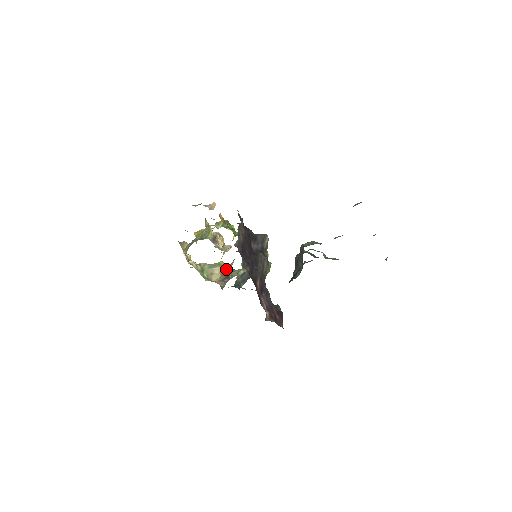
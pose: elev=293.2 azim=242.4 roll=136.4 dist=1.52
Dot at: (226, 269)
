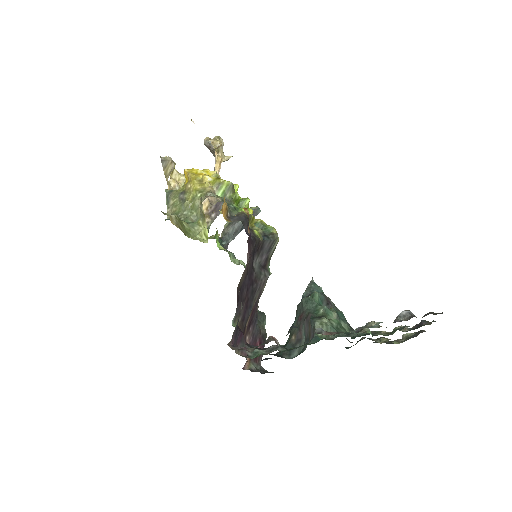
Dot at: occluded
